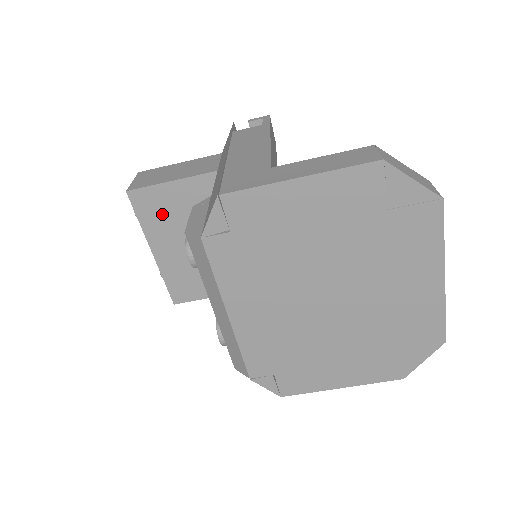
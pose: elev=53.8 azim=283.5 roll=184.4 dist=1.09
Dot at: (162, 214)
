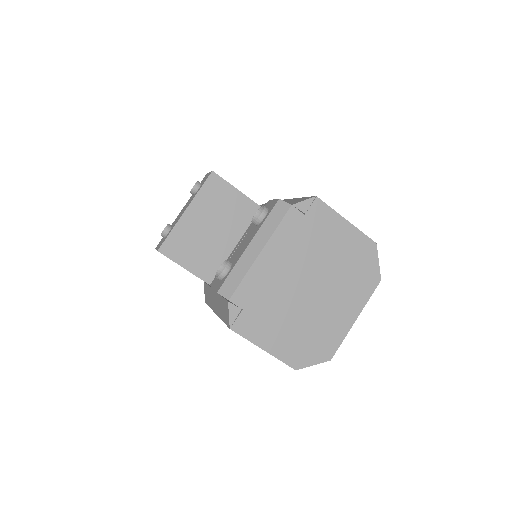
Dot at: (215, 198)
